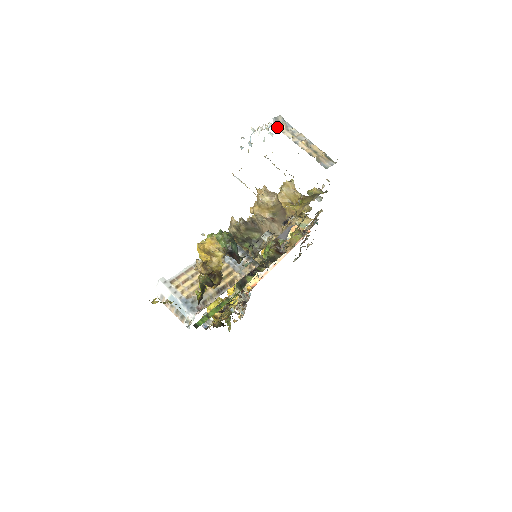
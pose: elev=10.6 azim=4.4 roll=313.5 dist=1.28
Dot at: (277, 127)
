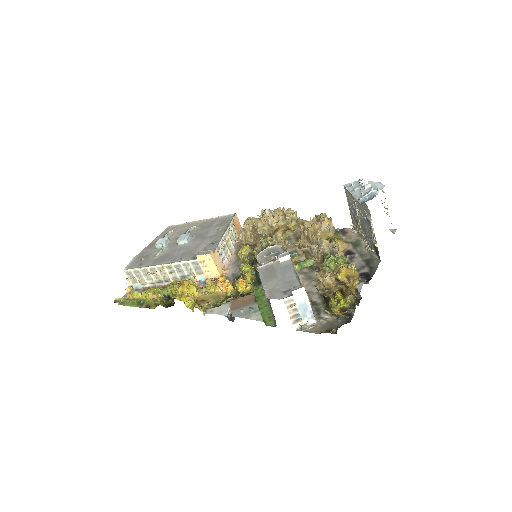
Dot at: occluded
